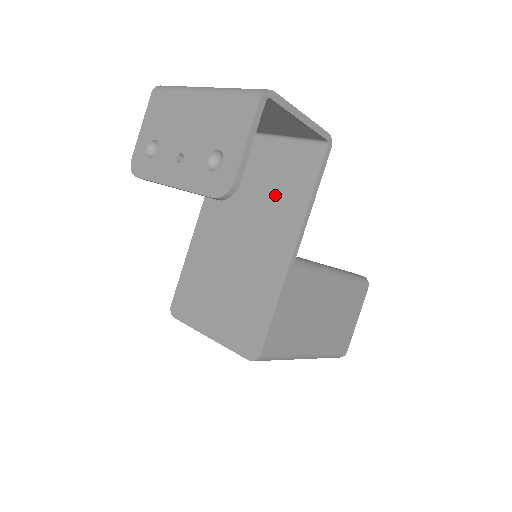
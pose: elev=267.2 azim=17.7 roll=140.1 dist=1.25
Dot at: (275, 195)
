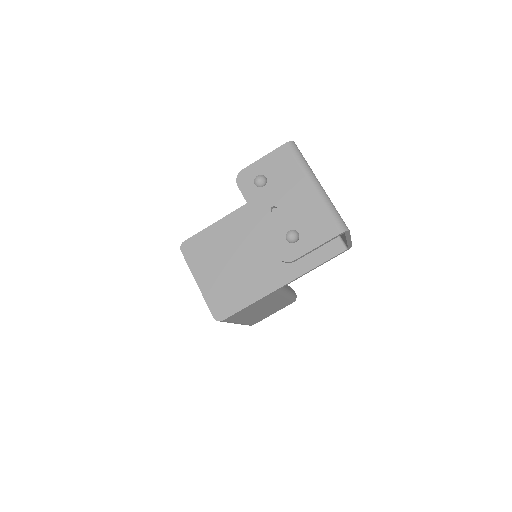
Dot at: occluded
